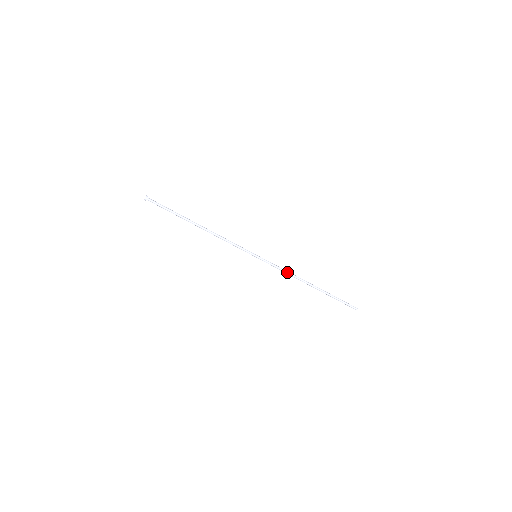
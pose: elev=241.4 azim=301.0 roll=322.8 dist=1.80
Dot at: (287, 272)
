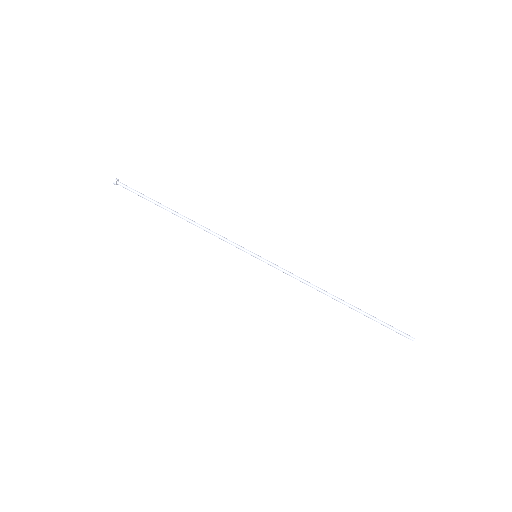
Dot at: (301, 278)
